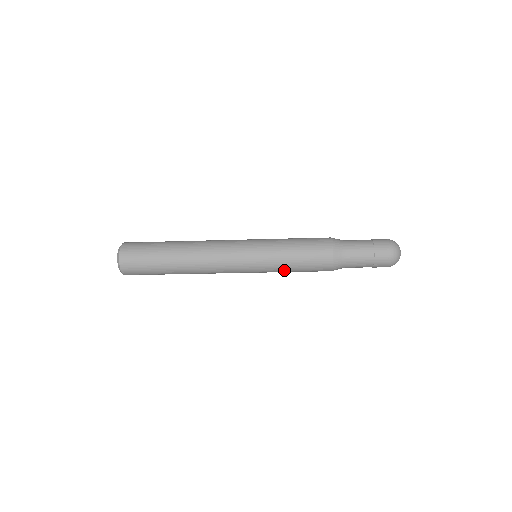
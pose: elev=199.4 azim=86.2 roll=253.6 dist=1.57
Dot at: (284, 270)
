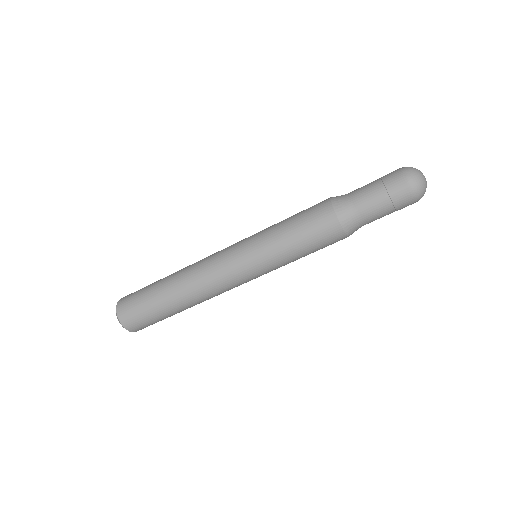
Dot at: (277, 233)
